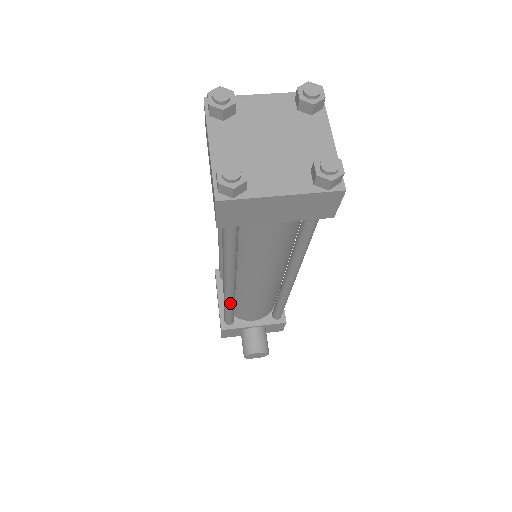
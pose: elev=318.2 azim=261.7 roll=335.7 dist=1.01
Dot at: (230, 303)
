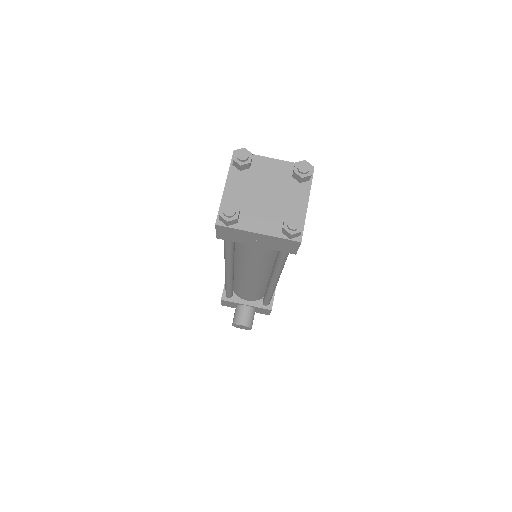
Dot at: (228, 283)
